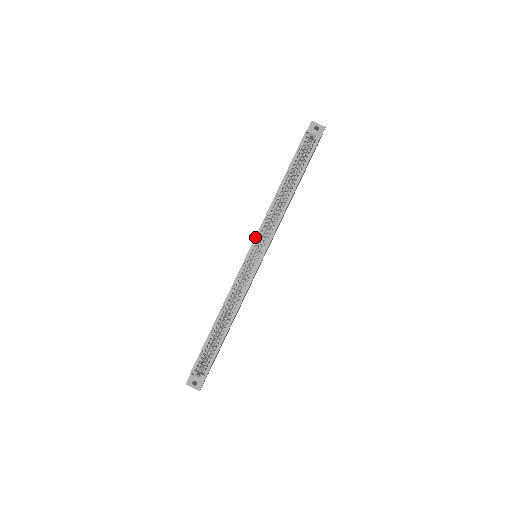
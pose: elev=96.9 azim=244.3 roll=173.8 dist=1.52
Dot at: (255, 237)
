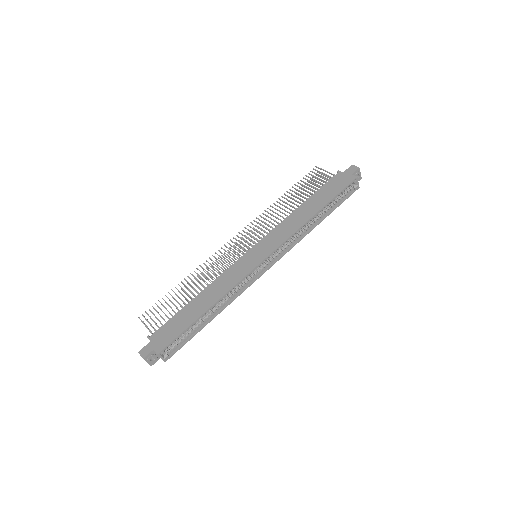
Dot at: (277, 248)
